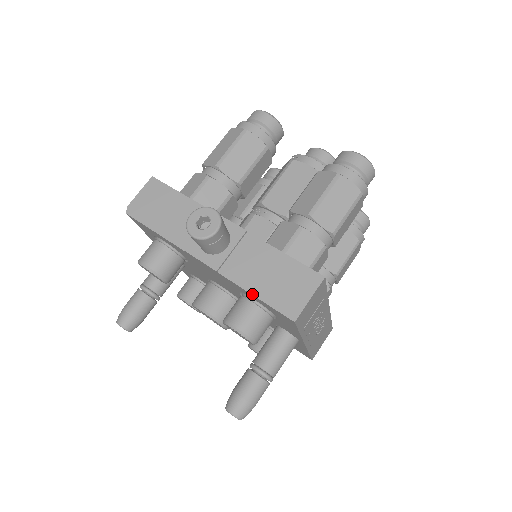
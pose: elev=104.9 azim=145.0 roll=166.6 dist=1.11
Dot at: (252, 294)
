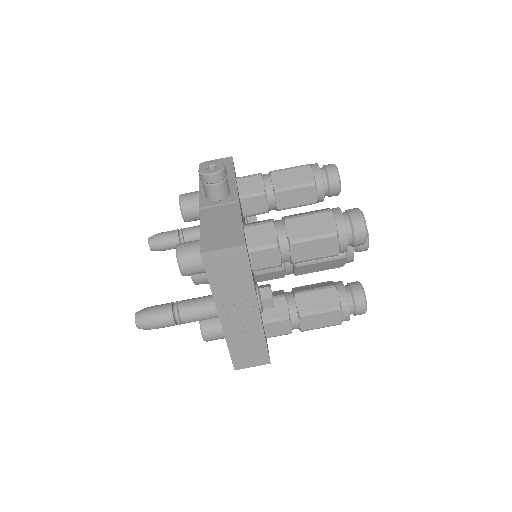
Dot at: (200, 228)
